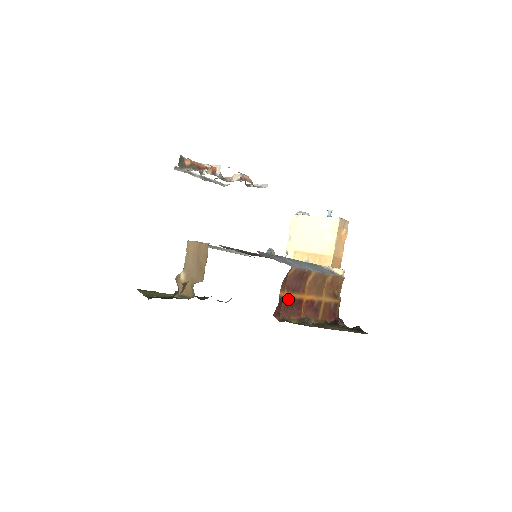
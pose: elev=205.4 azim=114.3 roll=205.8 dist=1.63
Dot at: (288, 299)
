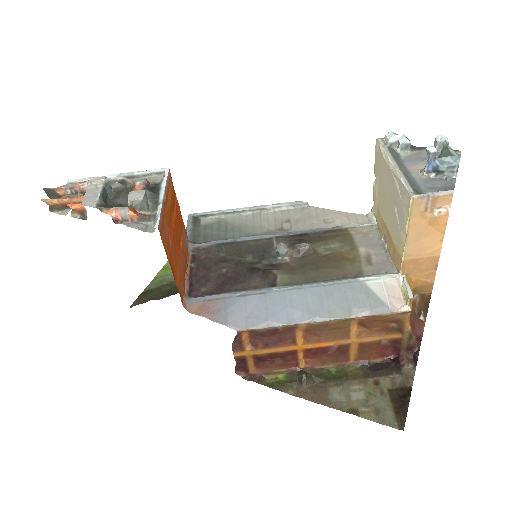
Dot at: (257, 355)
